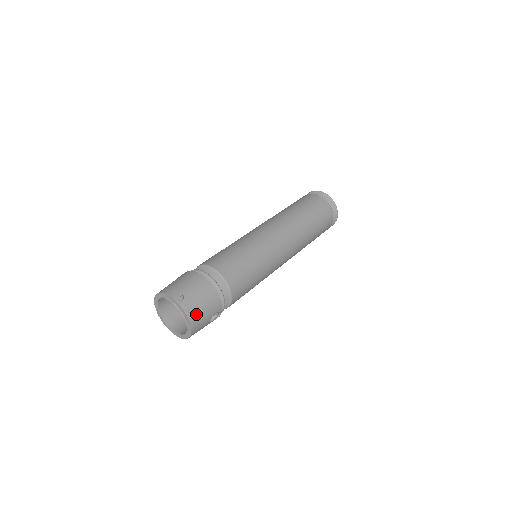
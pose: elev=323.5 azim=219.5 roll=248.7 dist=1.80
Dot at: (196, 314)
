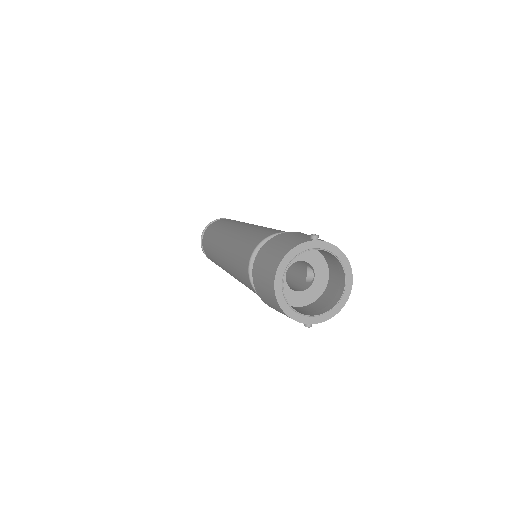
Dot at: occluded
